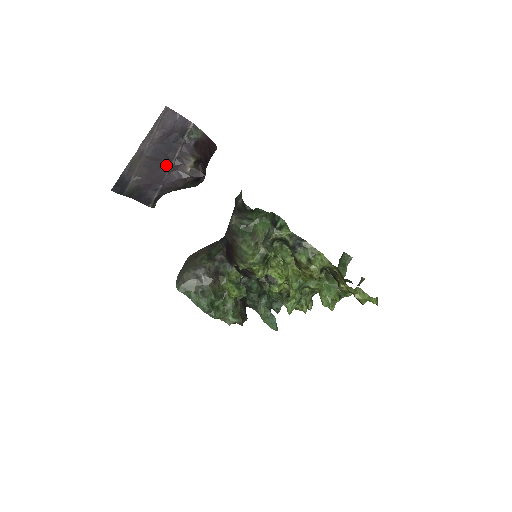
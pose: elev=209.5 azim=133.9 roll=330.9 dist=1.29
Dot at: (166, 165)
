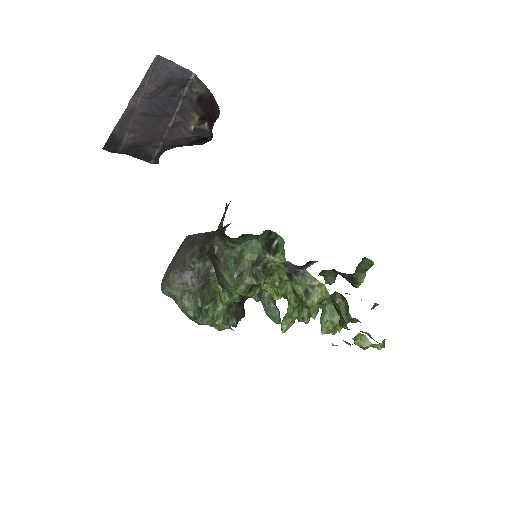
Dot at: (165, 121)
